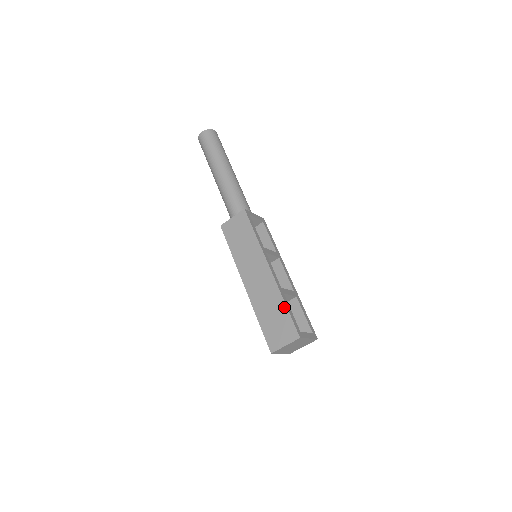
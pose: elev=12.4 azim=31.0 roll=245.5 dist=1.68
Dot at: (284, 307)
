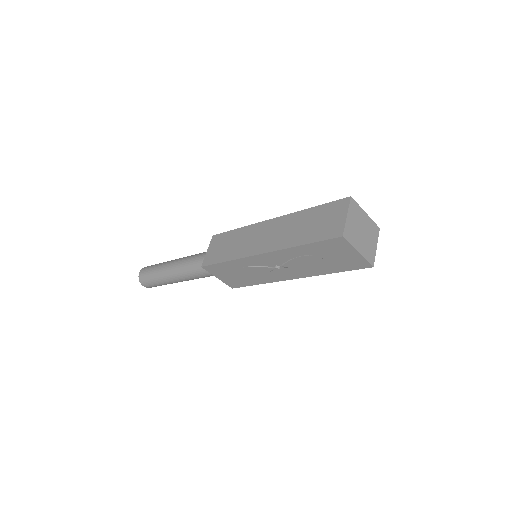
Dot at: (312, 210)
